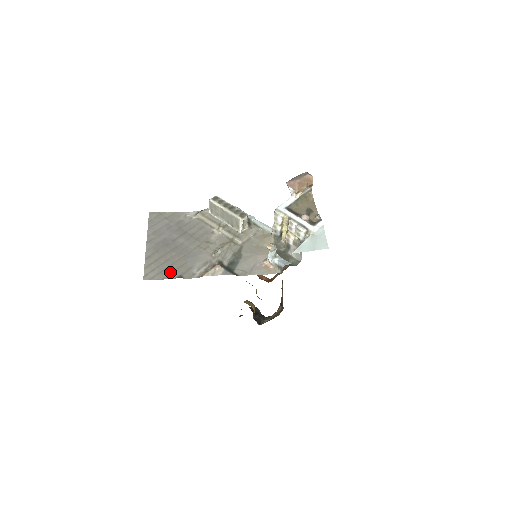
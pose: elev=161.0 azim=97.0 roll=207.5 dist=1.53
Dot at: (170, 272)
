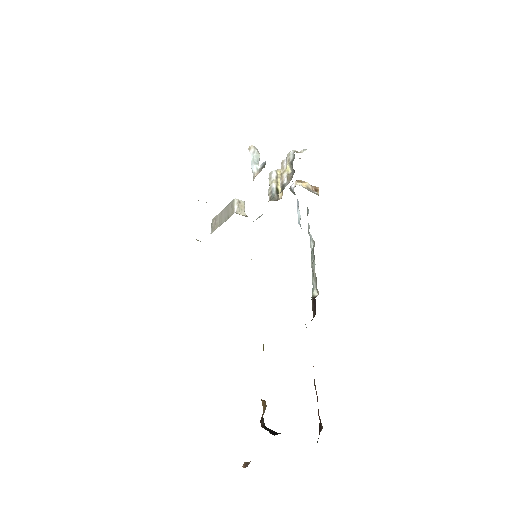
Dot at: occluded
